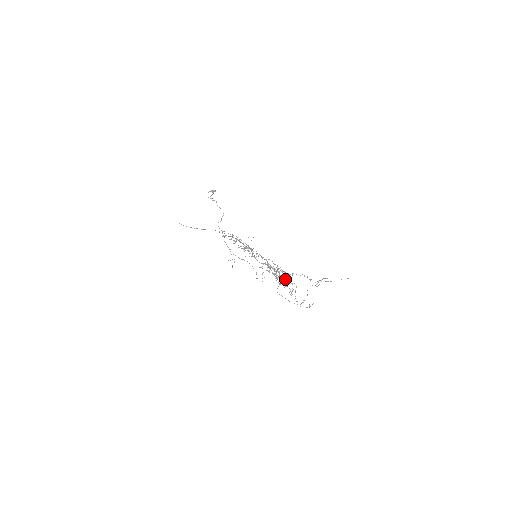
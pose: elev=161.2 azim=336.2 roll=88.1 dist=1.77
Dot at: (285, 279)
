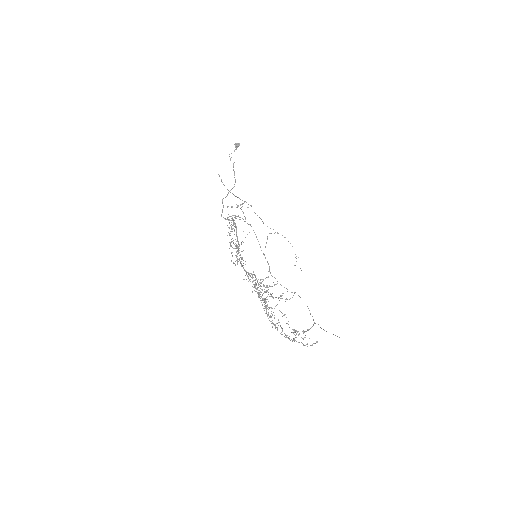
Dot at: (265, 308)
